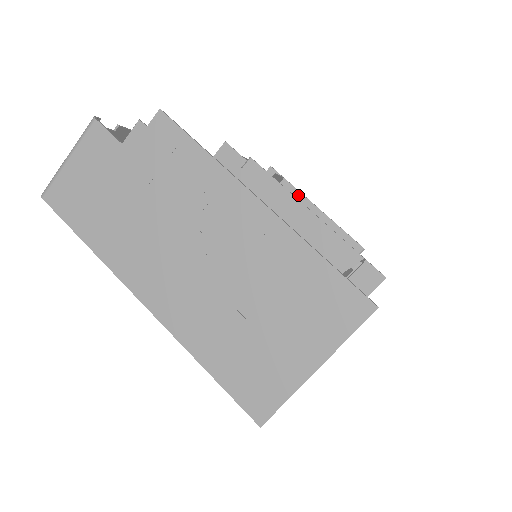
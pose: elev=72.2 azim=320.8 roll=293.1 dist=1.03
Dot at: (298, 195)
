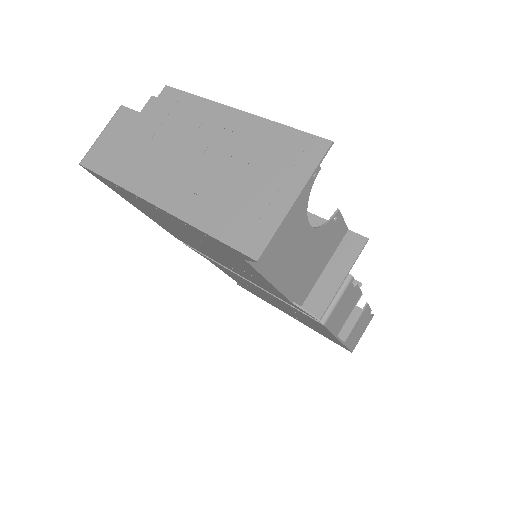
Dot at: occluded
